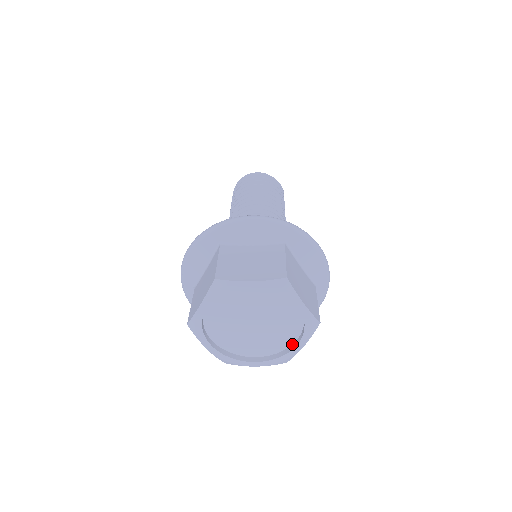
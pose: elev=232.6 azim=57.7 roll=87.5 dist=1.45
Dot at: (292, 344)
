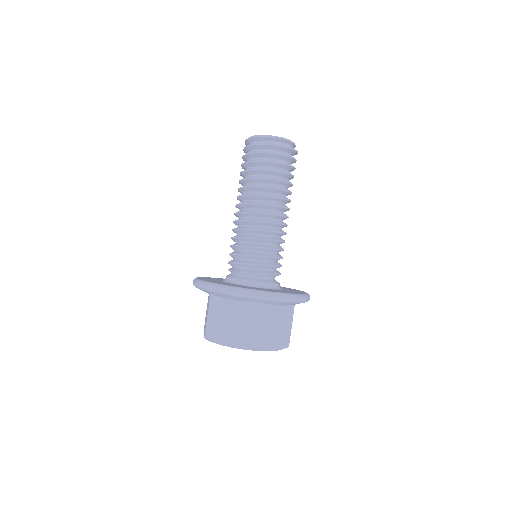
Dot at: occluded
